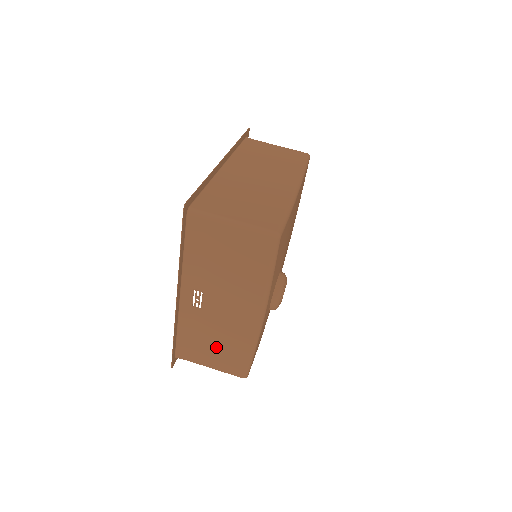
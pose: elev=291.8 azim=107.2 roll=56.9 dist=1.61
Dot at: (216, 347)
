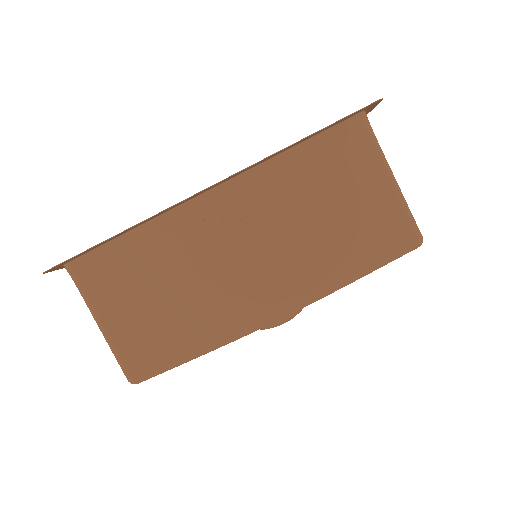
Dot at: (155, 303)
